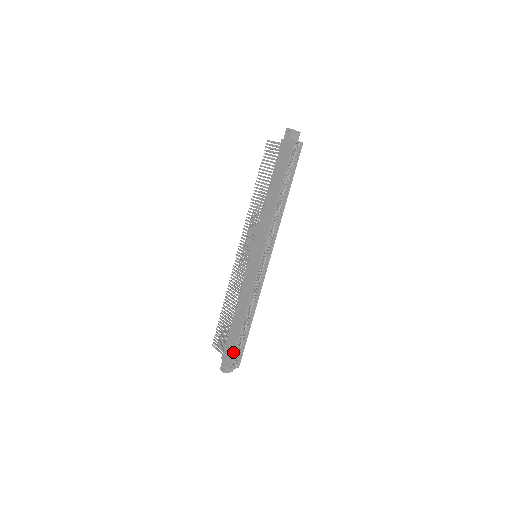
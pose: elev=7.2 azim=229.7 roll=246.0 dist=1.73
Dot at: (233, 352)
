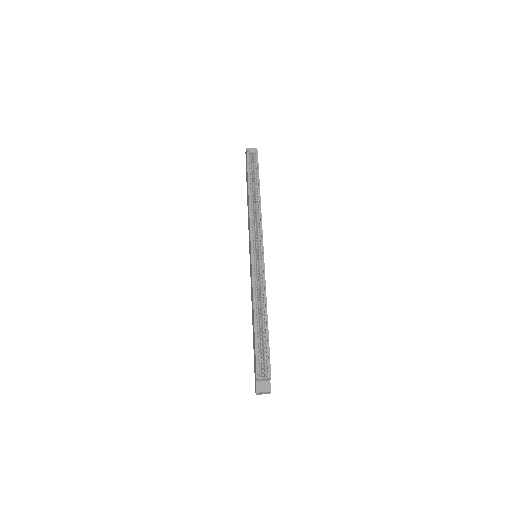
Dot at: (255, 357)
